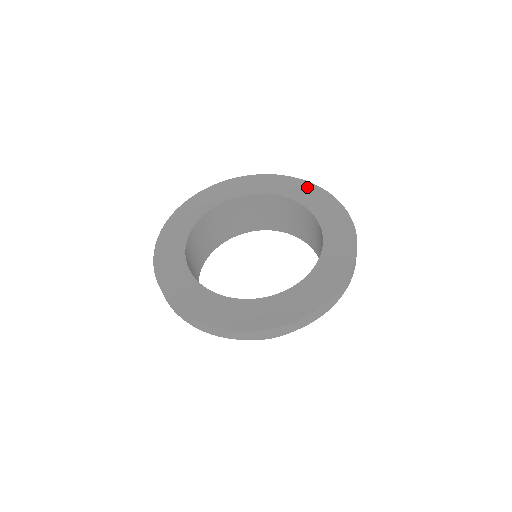
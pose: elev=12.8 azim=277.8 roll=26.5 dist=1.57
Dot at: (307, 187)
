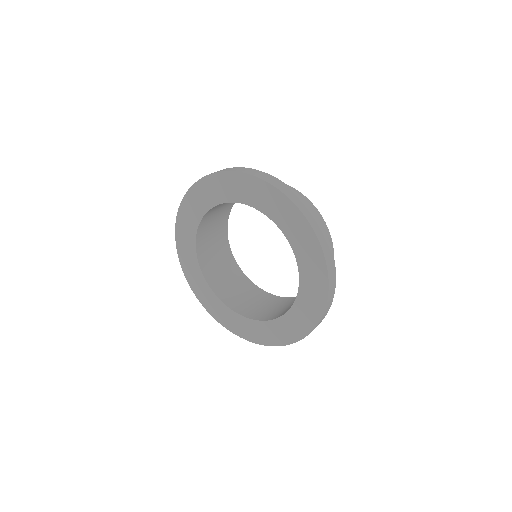
Dot at: (287, 207)
